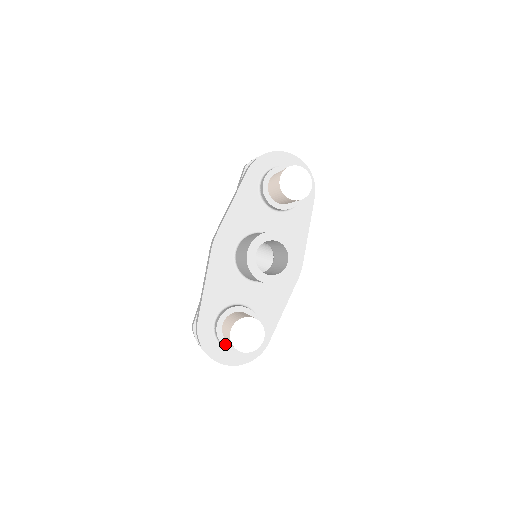
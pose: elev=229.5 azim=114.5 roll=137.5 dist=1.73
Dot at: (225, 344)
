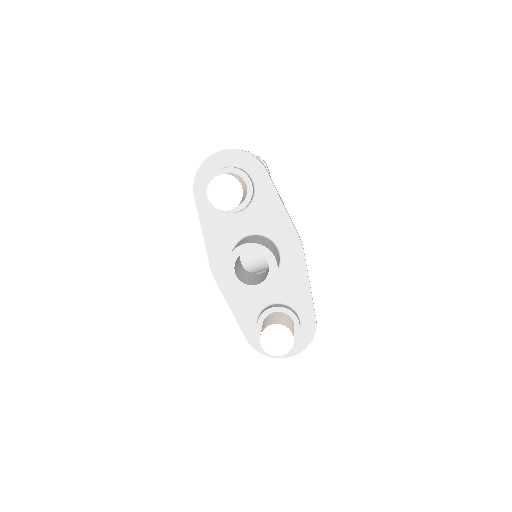
Dot at: occluded
